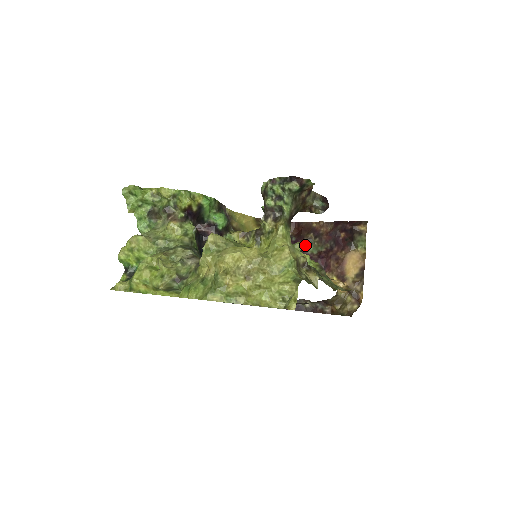
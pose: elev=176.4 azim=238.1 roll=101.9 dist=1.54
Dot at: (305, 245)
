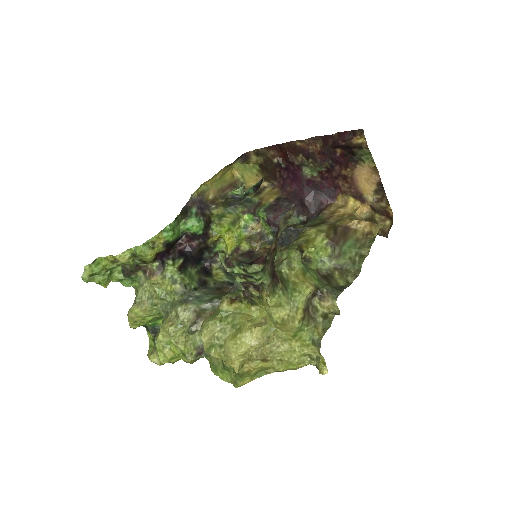
Dot at: (300, 170)
